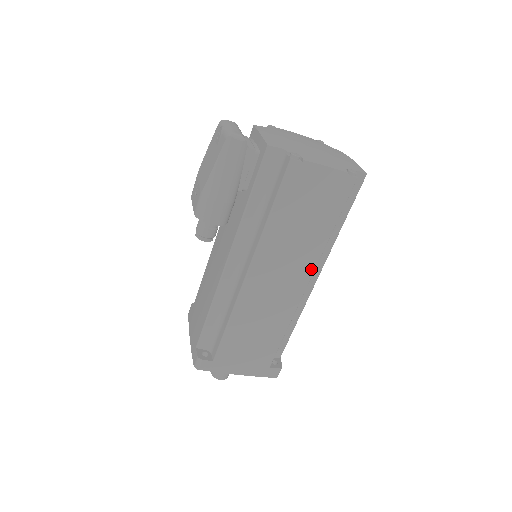
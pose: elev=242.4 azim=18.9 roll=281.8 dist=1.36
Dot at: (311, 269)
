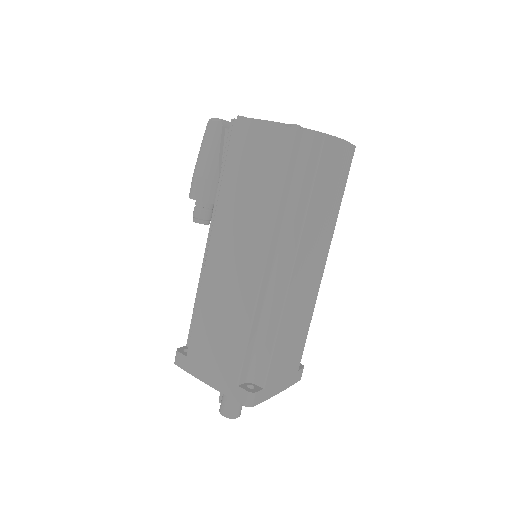
Dot at: (265, 245)
